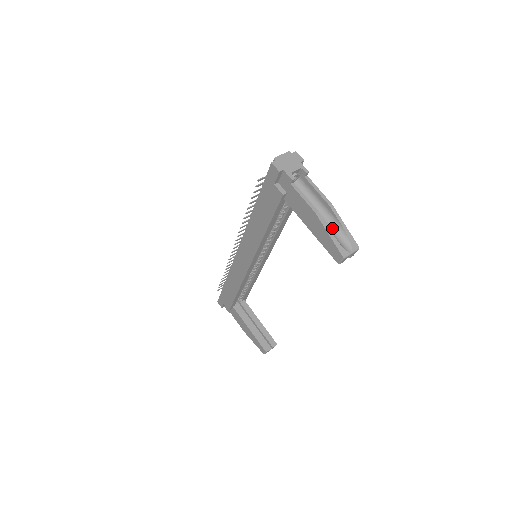
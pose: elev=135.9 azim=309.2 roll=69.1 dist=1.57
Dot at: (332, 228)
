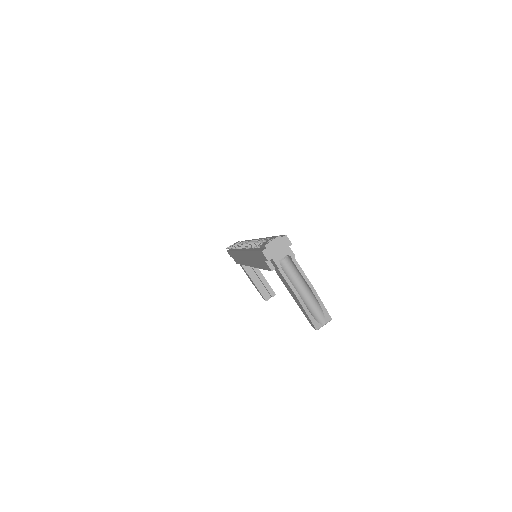
Dot at: (311, 302)
